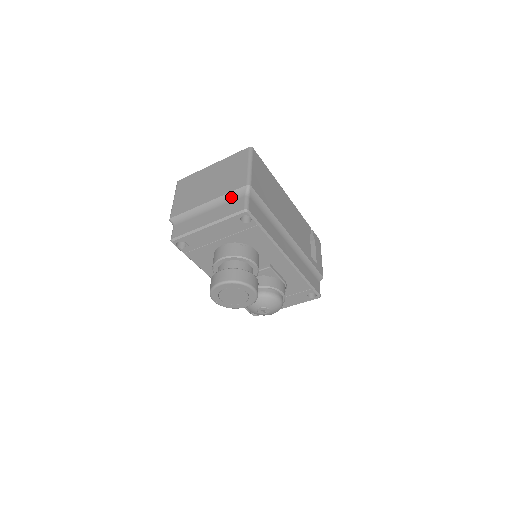
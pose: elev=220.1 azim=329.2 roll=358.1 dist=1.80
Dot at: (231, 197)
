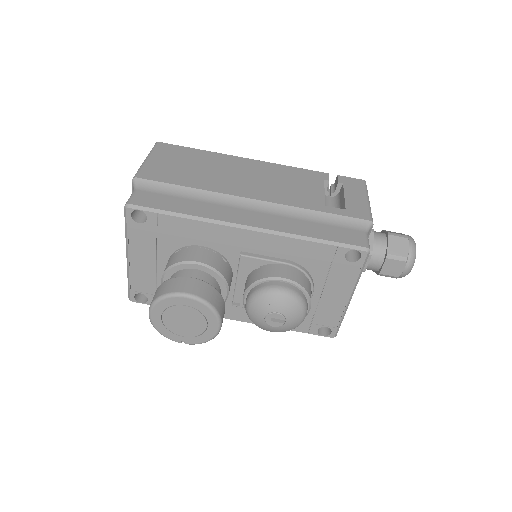
Dot at: occluded
